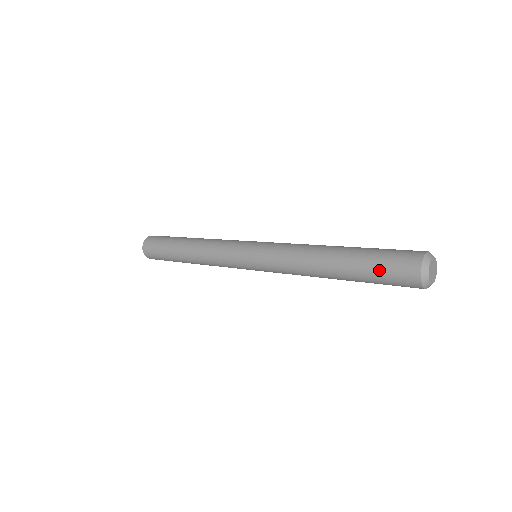
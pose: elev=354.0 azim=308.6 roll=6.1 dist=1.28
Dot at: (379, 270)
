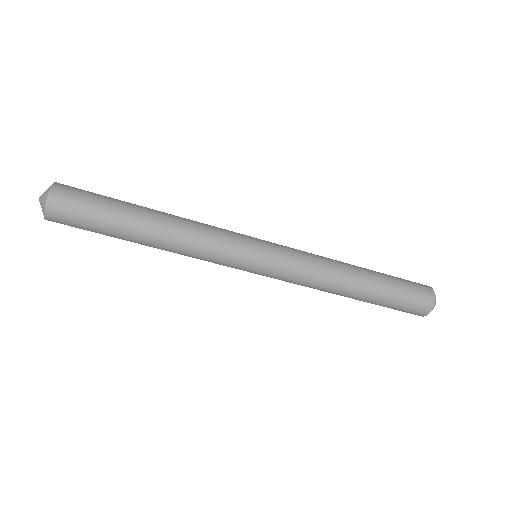
Dot at: (404, 282)
